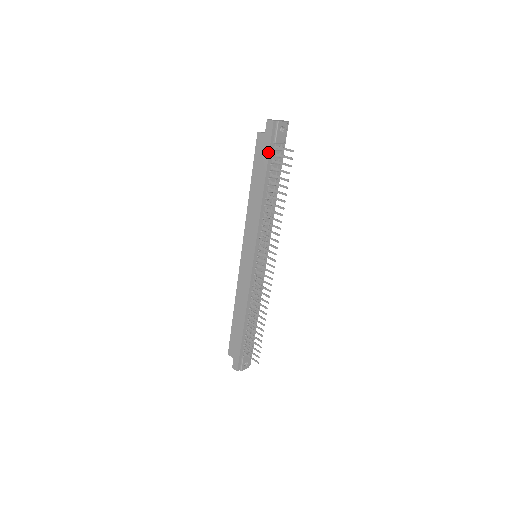
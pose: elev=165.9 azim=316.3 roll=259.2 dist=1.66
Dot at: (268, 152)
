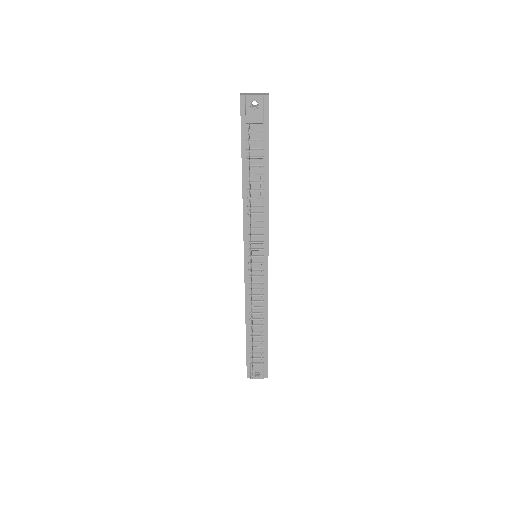
Dot at: (241, 134)
